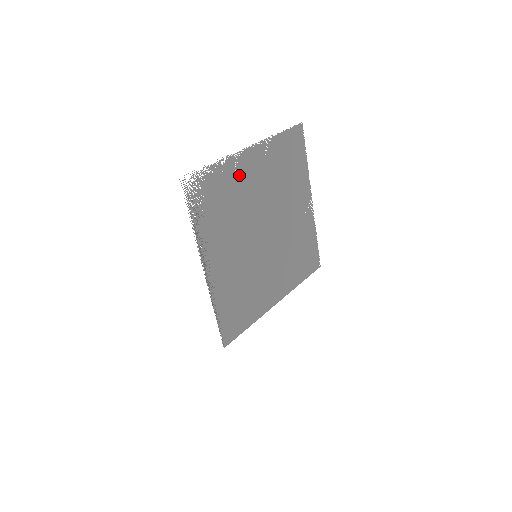
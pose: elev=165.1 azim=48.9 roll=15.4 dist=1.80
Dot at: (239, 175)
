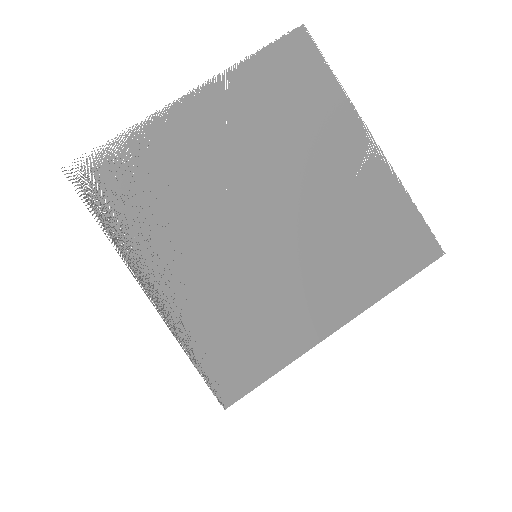
Dot at: (179, 140)
